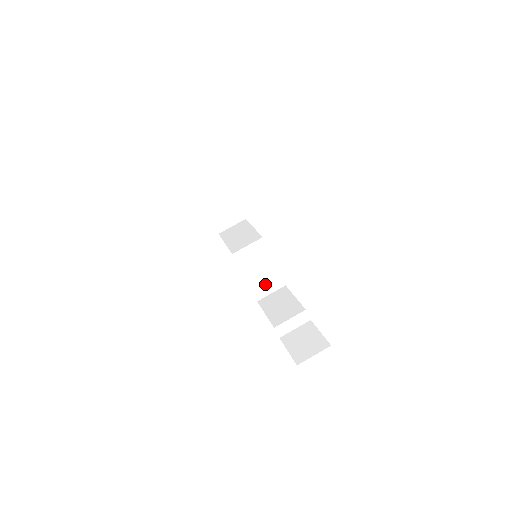
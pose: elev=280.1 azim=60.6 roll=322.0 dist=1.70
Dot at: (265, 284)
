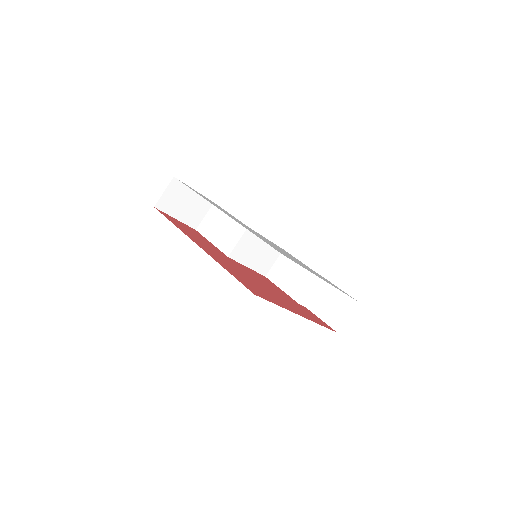
Dot at: (266, 260)
